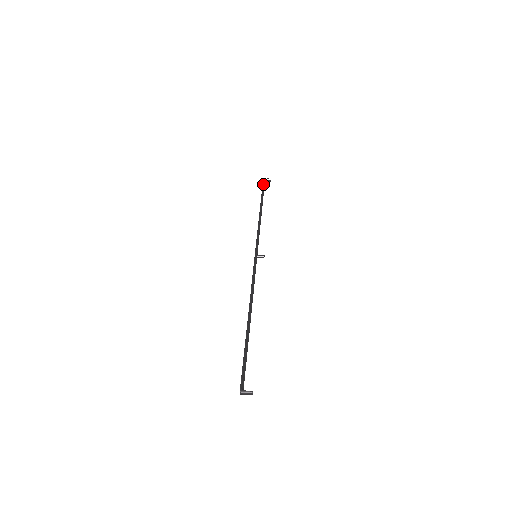
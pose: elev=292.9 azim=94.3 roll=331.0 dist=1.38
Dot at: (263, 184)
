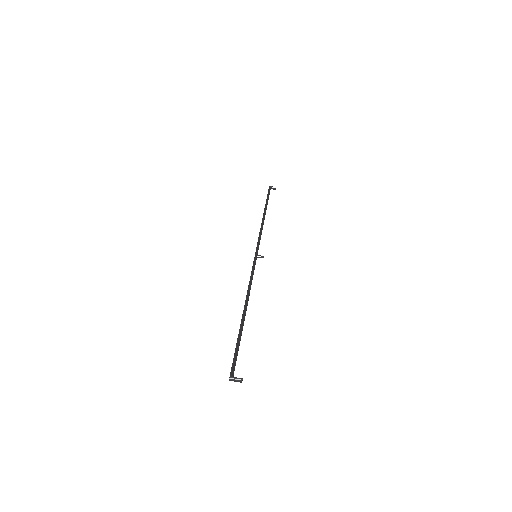
Dot at: (268, 191)
